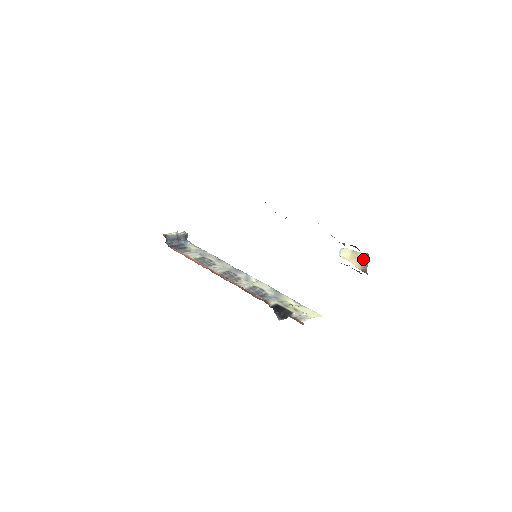
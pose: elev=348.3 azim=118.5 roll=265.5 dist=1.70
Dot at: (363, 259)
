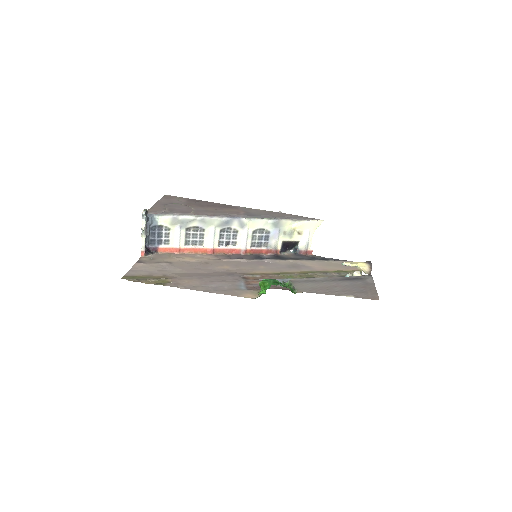
Dot at: (365, 273)
